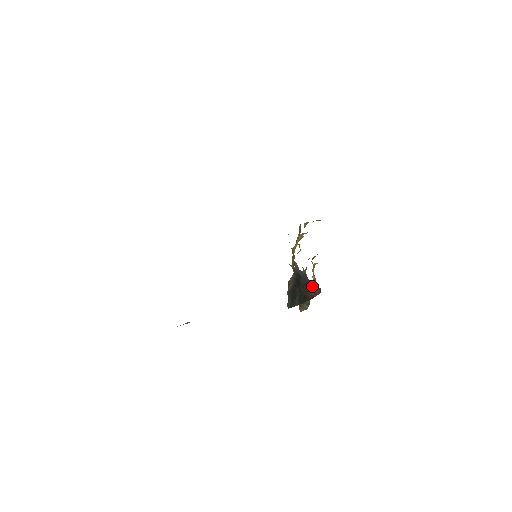
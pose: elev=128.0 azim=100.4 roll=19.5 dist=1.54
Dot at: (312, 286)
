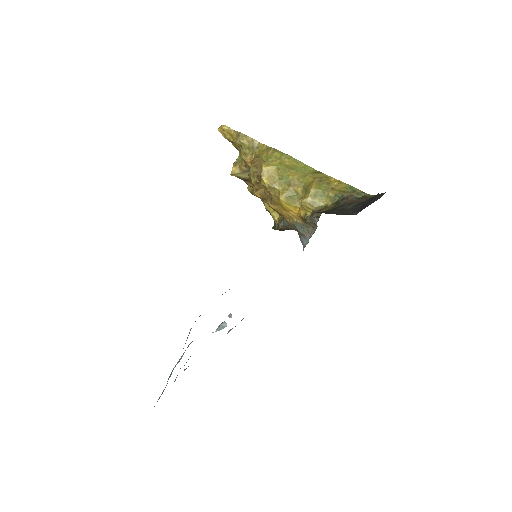
Dot at: occluded
